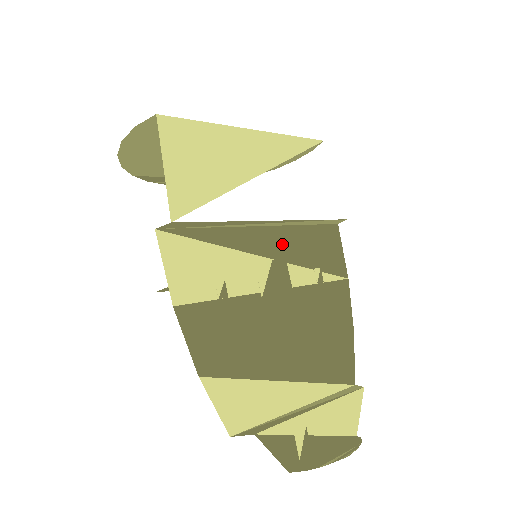
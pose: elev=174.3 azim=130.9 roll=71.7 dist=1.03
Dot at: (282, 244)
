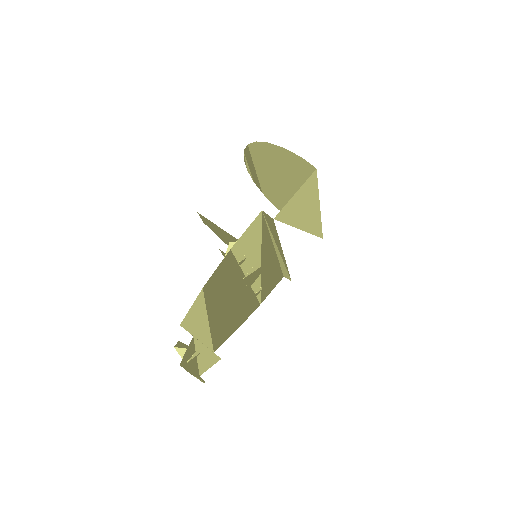
Dot at: (269, 264)
